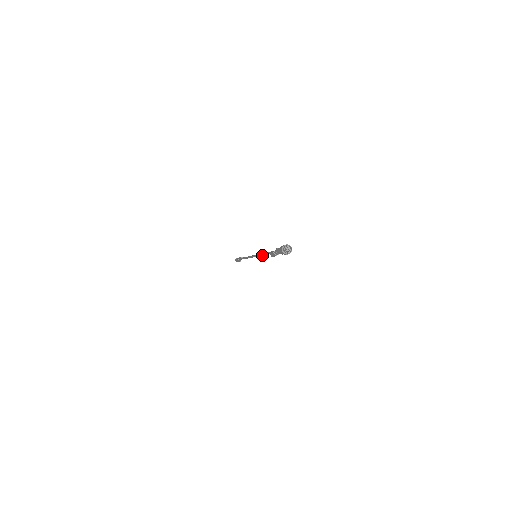
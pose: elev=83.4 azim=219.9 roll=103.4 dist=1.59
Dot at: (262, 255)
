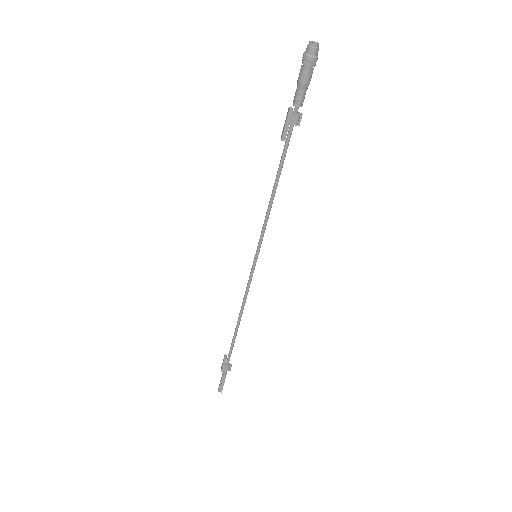
Dot at: (267, 212)
